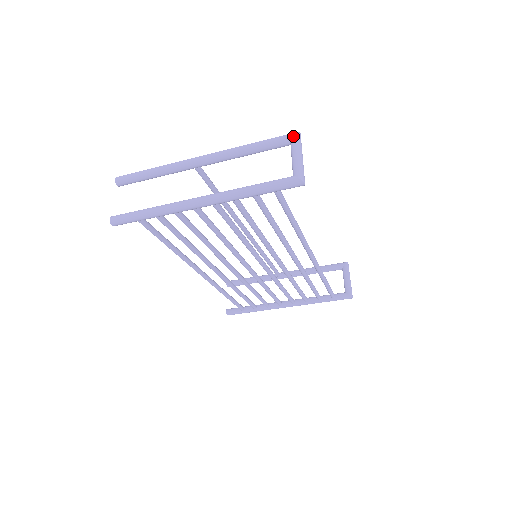
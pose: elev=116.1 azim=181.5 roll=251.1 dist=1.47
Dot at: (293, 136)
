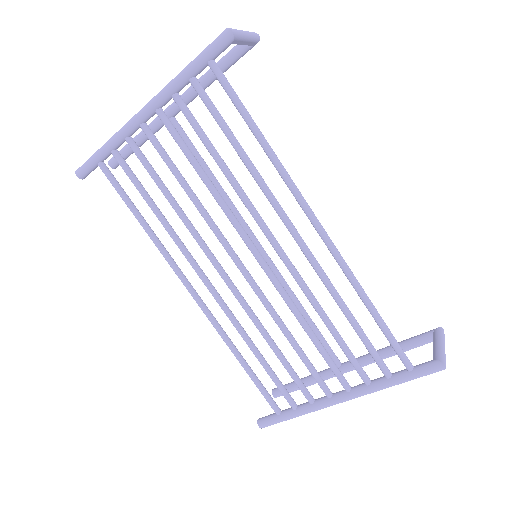
Dot at: occluded
